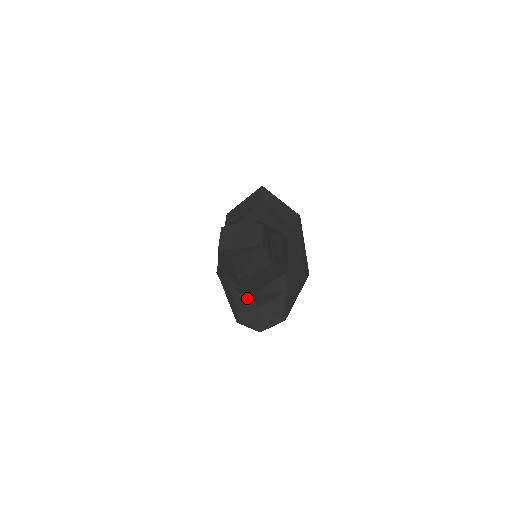
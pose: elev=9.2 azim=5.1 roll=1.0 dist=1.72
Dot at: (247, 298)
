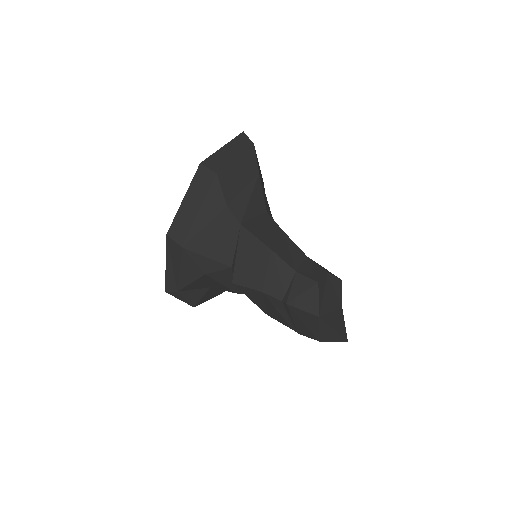
Dot at: (208, 282)
